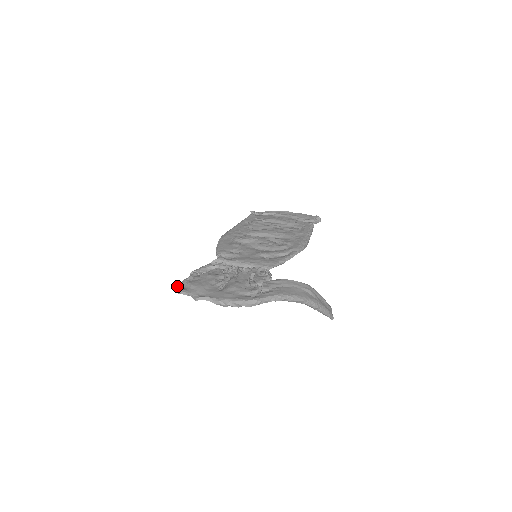
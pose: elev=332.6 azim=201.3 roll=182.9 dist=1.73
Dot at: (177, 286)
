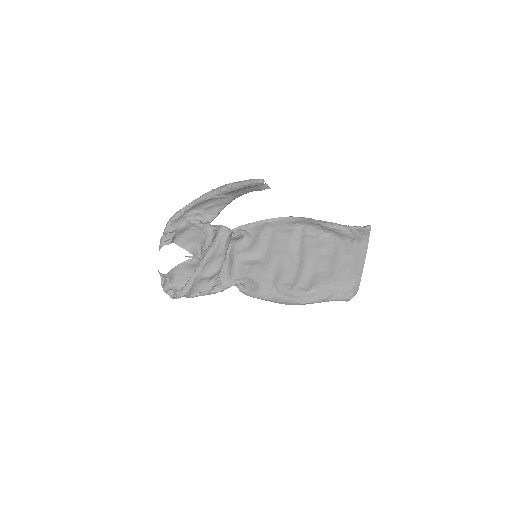
Dot at: occluded
